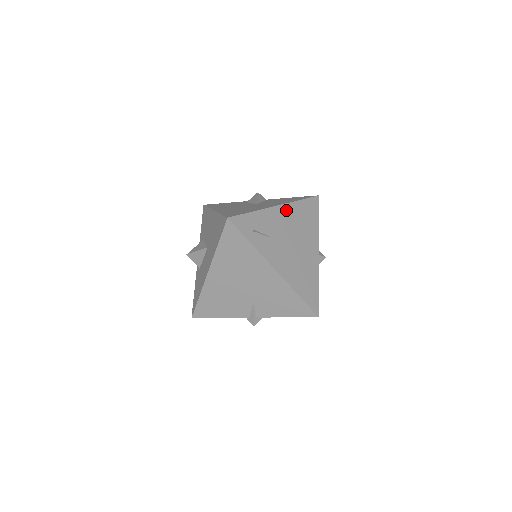
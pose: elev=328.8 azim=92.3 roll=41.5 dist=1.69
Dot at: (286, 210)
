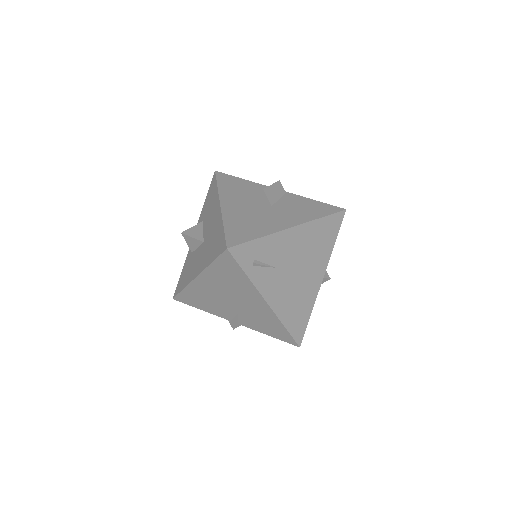
Dot at: (301, 232)
